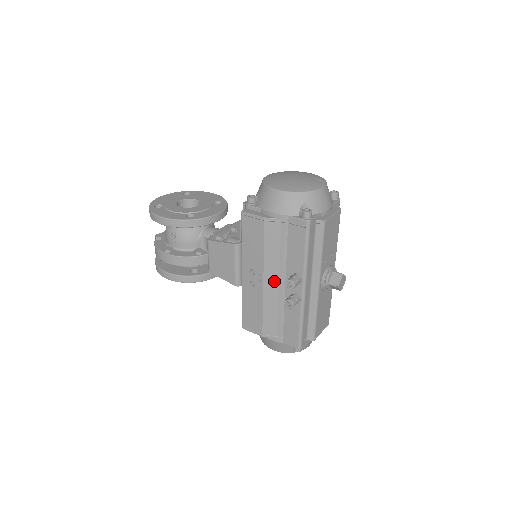
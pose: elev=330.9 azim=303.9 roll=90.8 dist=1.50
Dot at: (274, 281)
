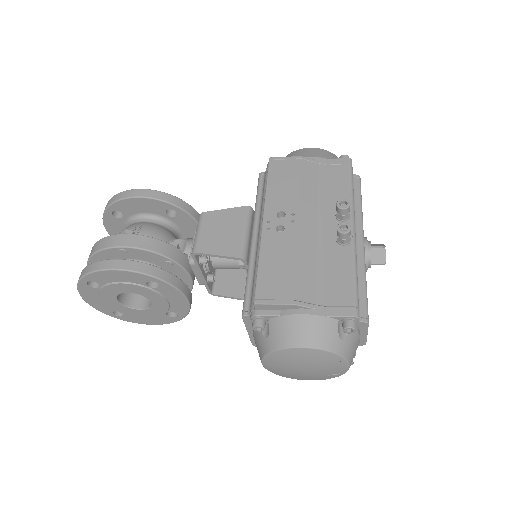
Dot at: (311, 222)
